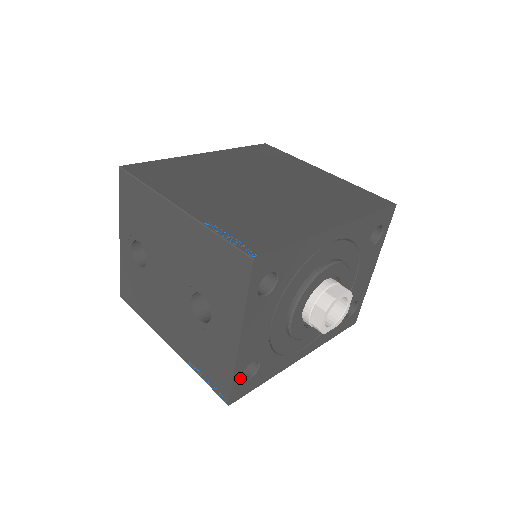
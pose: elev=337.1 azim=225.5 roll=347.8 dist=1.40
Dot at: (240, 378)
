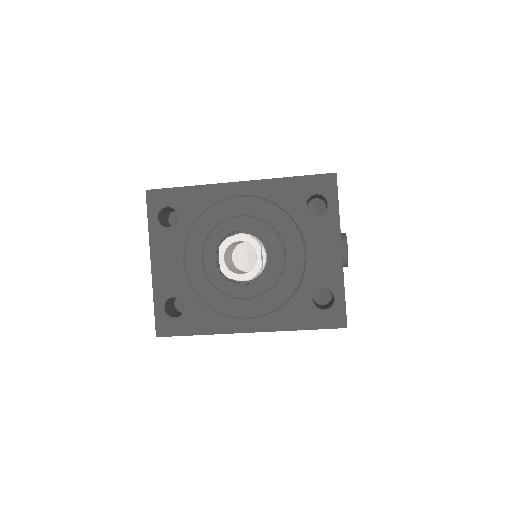
Dot at: (163, 309)
